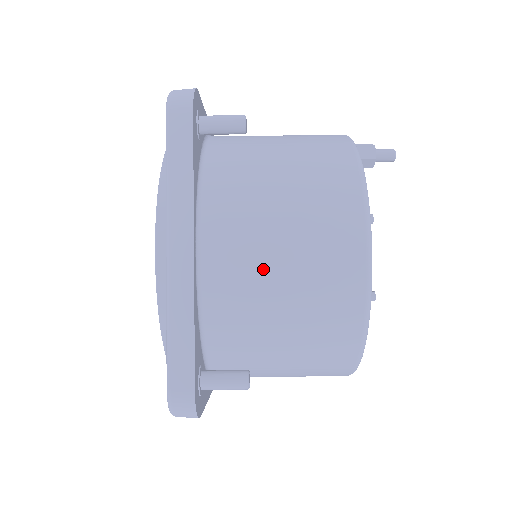
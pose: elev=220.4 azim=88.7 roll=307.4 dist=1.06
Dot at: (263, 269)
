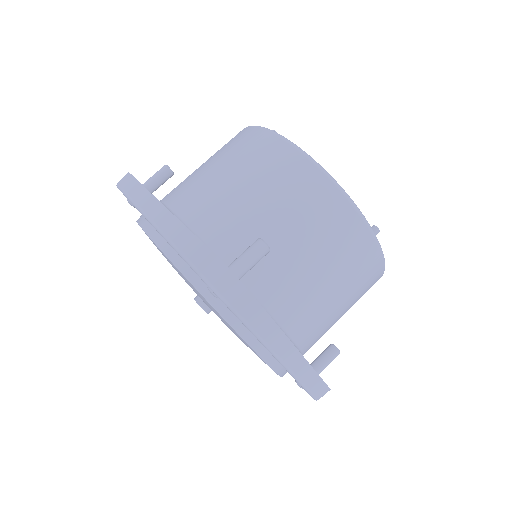
Dot at: (218, 187)
